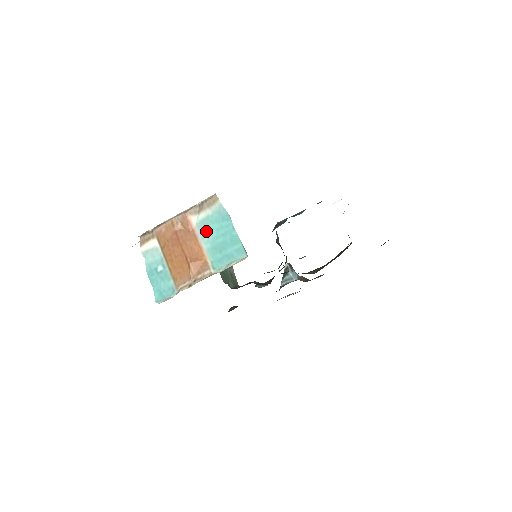
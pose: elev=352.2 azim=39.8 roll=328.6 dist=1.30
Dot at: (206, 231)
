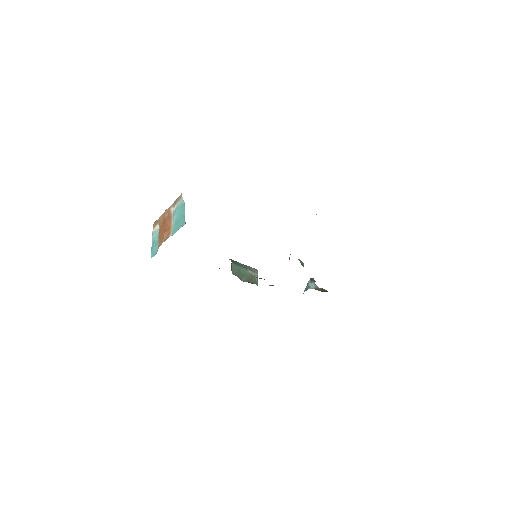
Dot at: (175, 214)
